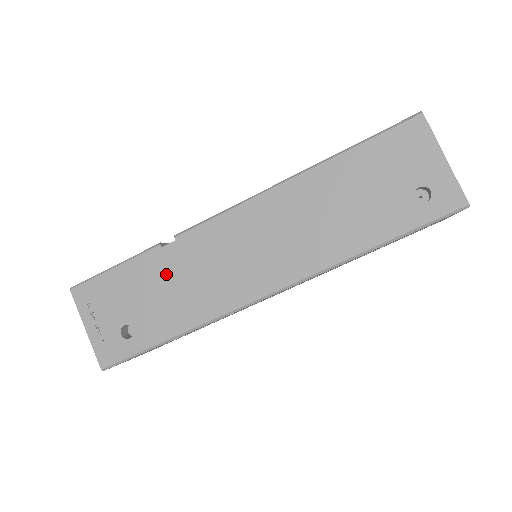
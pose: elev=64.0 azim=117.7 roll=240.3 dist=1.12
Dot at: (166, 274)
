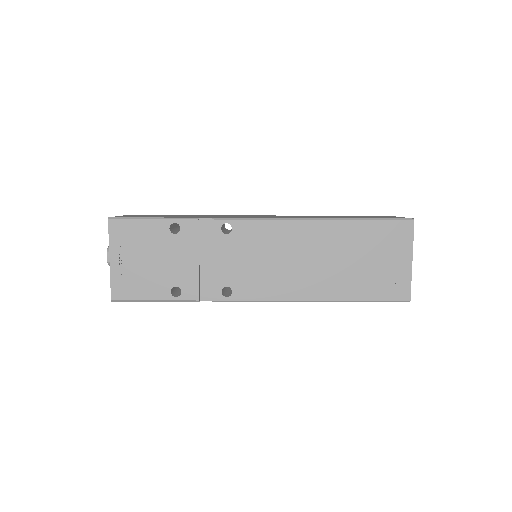
Dot at: occluded
